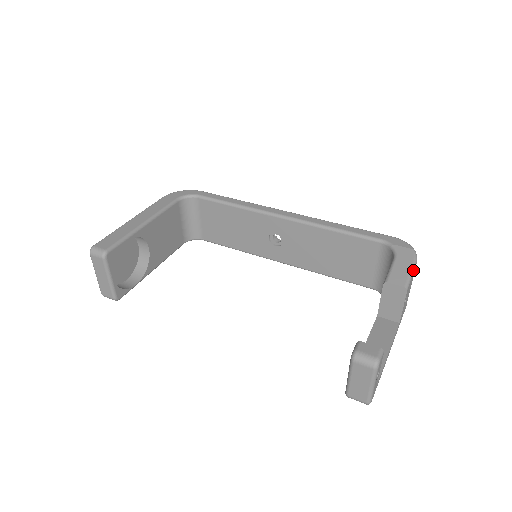
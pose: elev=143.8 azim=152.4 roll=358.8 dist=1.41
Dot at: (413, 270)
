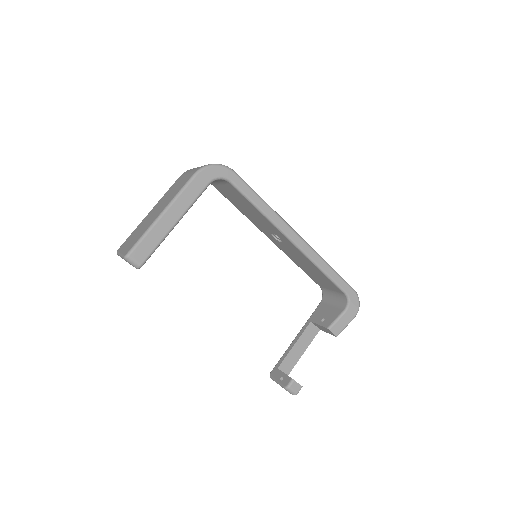
Dot at: occluded
